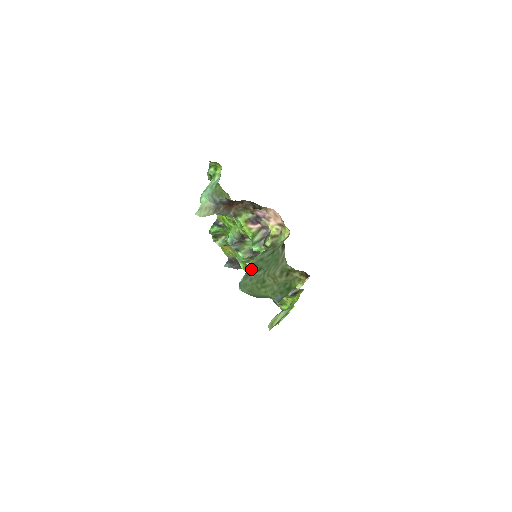
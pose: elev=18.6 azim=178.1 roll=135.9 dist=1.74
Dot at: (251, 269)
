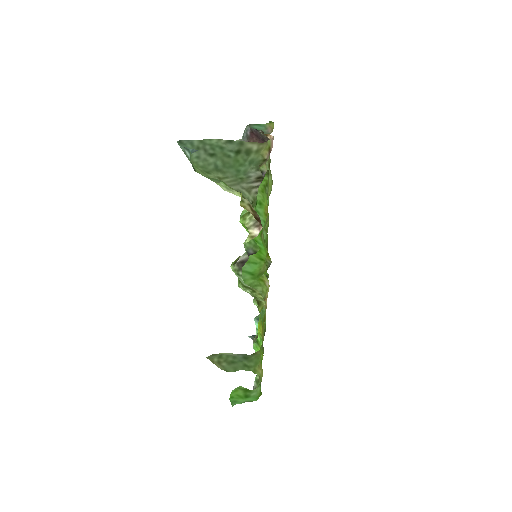
Dot at: (206, 148)
